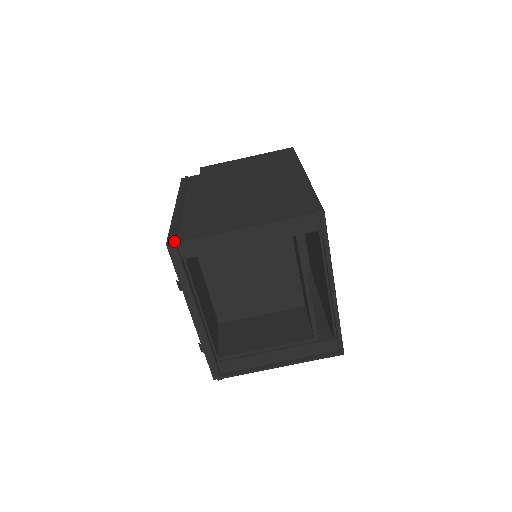
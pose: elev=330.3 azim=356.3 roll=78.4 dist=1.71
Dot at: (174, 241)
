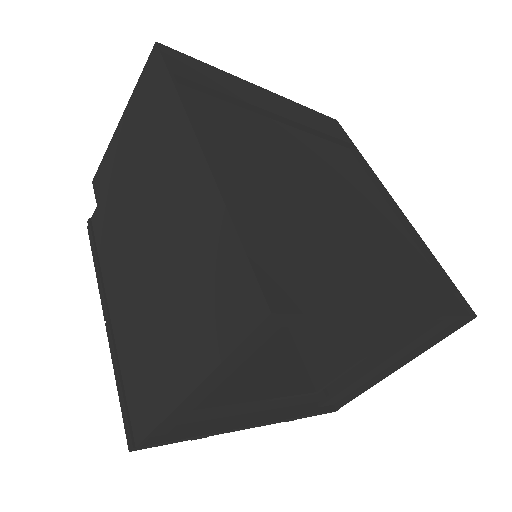
Dot at: (132, 448)
